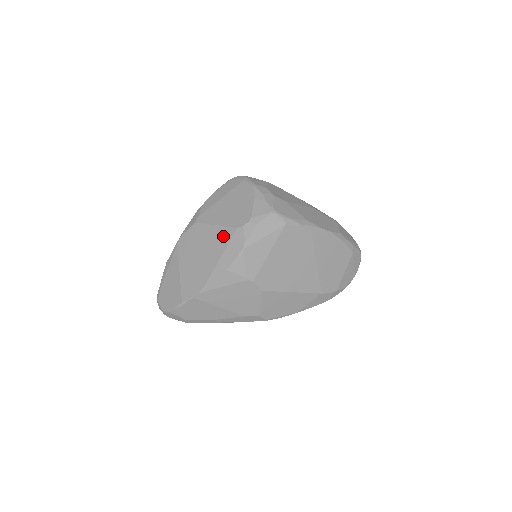
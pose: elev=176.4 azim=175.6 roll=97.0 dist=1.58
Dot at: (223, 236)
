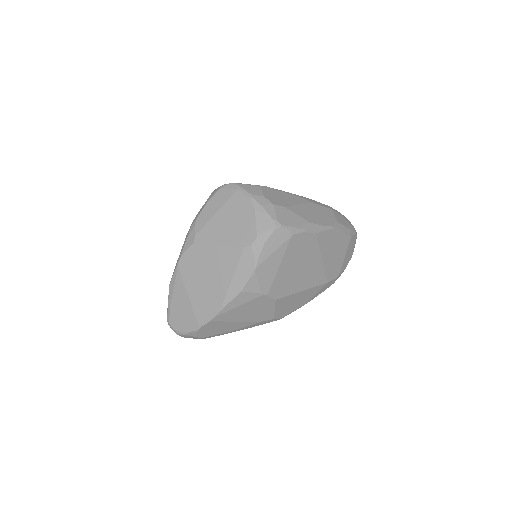
Dot at: (230, 257)
